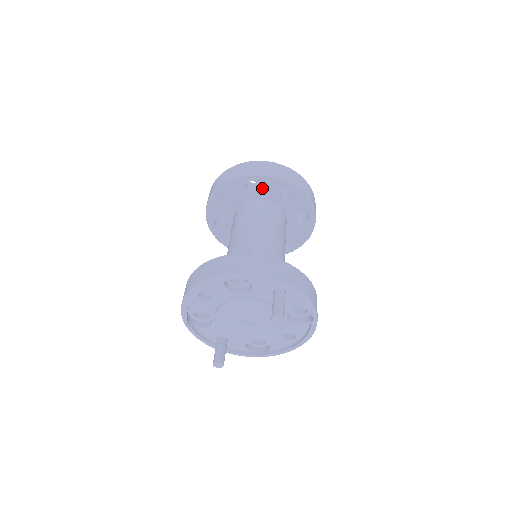
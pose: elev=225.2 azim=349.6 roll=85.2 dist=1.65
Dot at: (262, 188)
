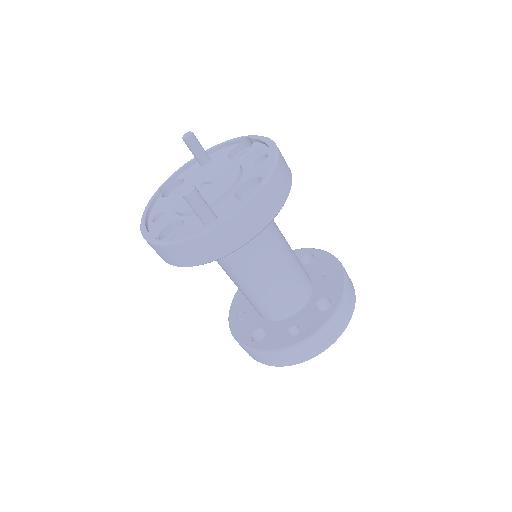
Dot at: occluded
